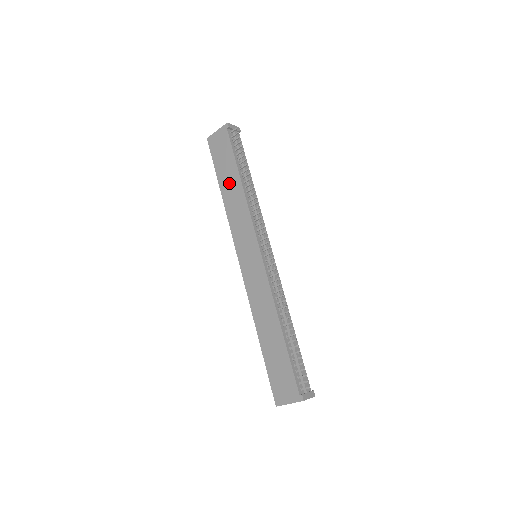
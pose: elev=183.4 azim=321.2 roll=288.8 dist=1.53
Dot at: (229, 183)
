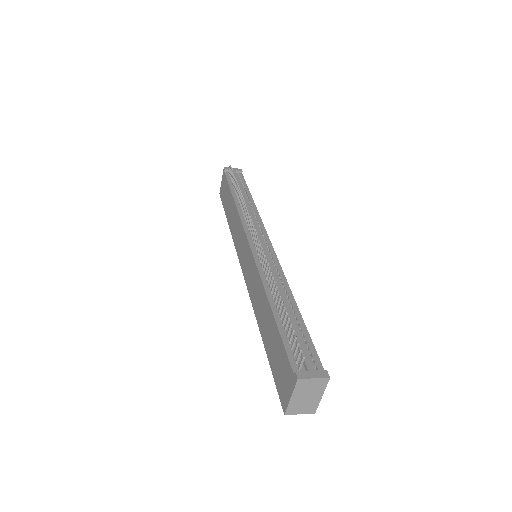
Dot at: (230, 210)
